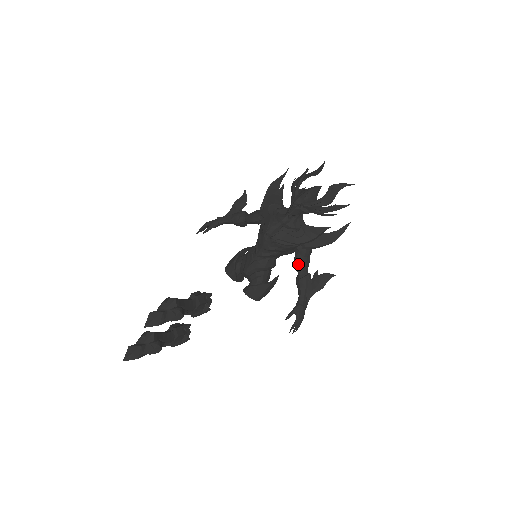
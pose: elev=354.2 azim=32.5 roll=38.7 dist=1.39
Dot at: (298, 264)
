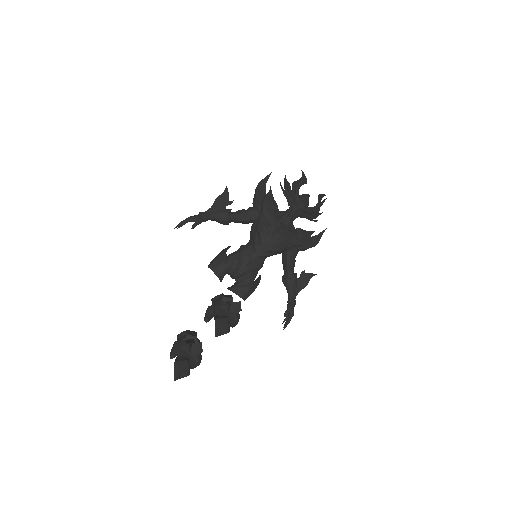
Dot at: (291, 264)
